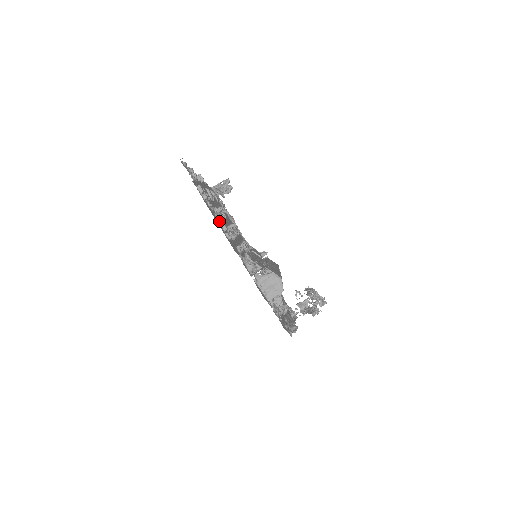
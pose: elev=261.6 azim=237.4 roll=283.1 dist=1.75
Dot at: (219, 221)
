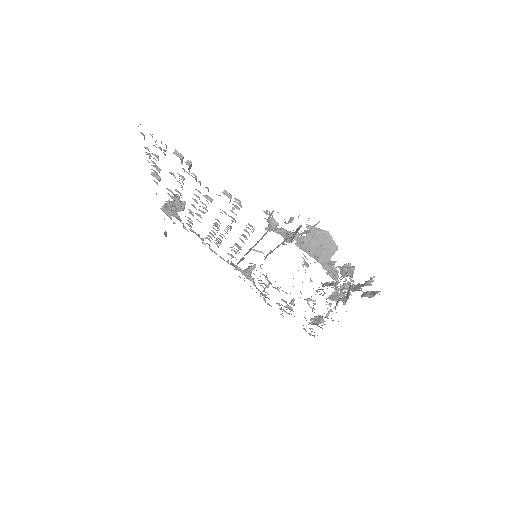
Dot at: occluded
